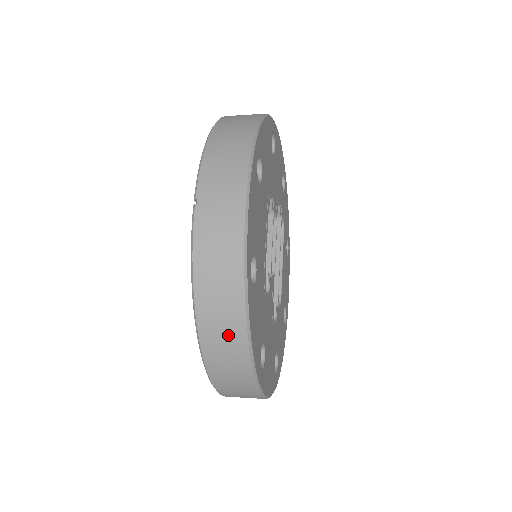
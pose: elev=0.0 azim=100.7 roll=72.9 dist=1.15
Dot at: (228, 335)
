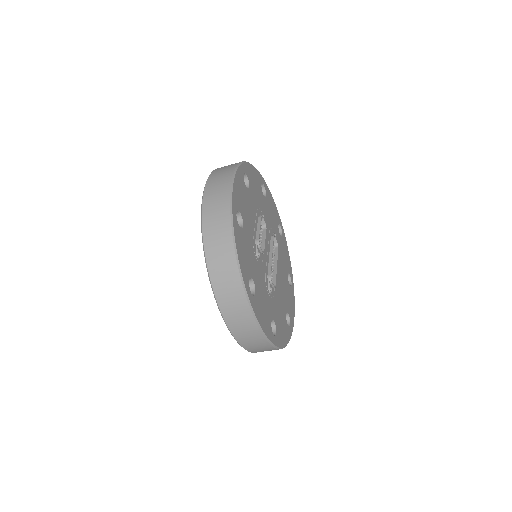
Dot at: (222, 250)
